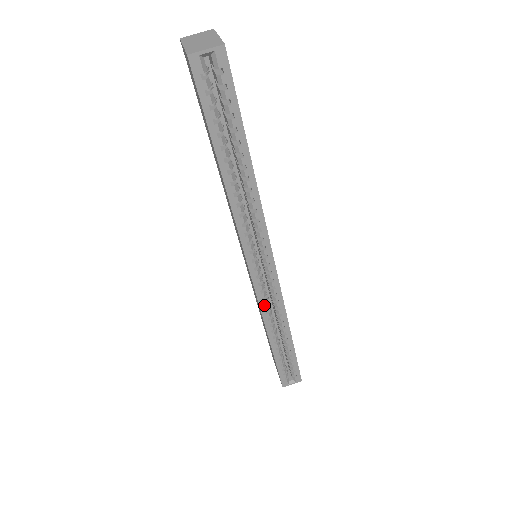
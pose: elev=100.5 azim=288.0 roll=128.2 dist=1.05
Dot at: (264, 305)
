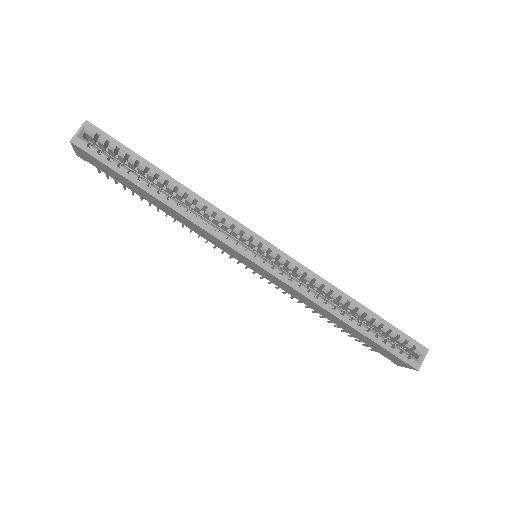
Dot at: (299, 287)
